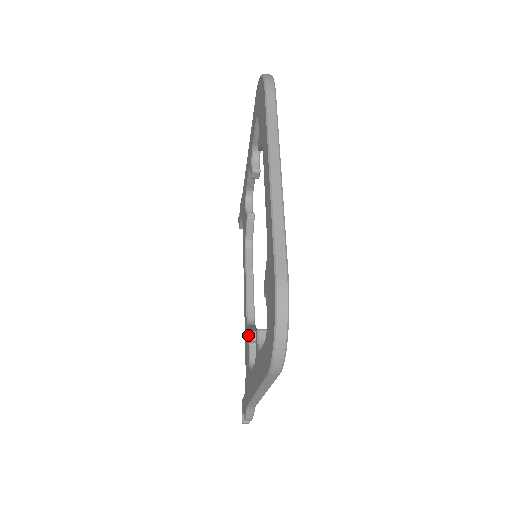
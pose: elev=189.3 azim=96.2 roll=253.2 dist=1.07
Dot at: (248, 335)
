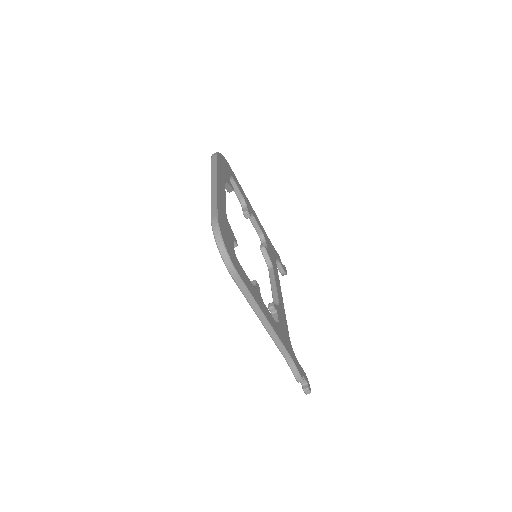
Dot at: occluded
